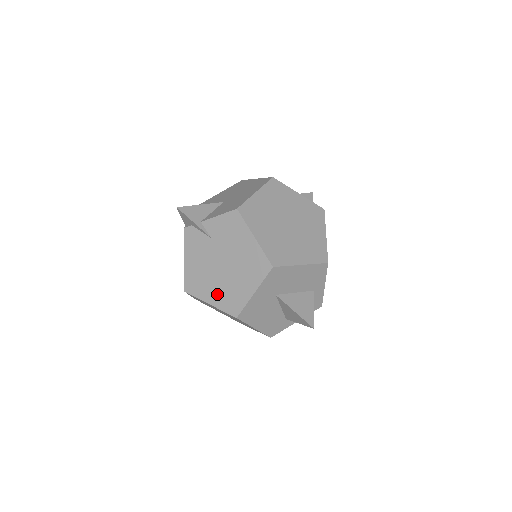
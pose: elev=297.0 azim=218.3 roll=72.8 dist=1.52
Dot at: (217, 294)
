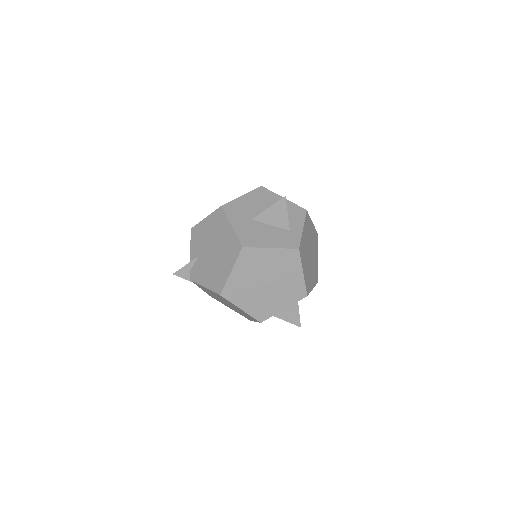
Dot at: (226, 262)
